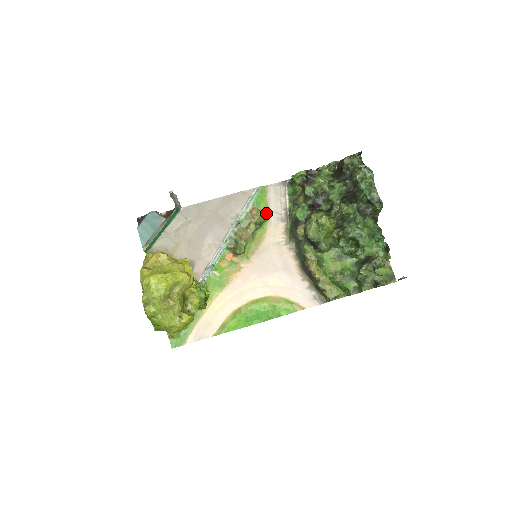
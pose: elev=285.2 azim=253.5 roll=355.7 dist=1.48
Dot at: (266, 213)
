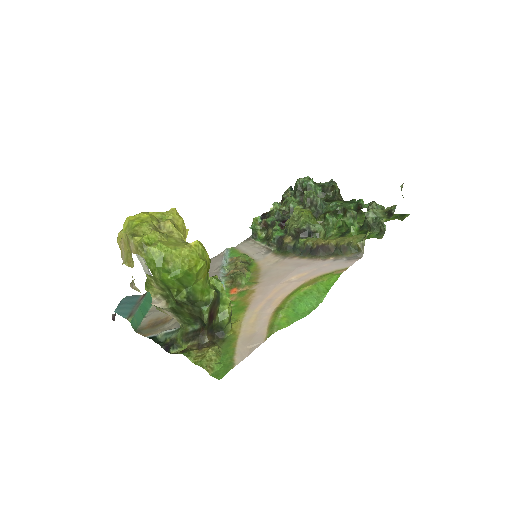
Dot at: occluded
